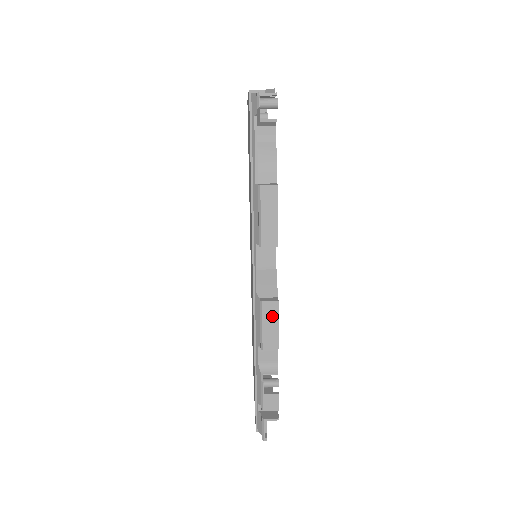
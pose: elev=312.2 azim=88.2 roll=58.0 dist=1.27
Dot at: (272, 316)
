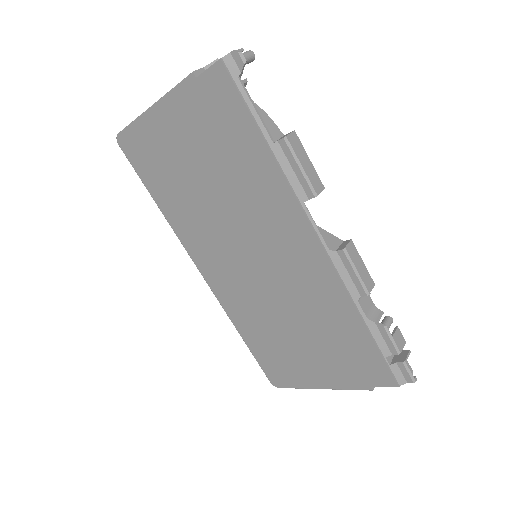
Dot at: (356, 257)
